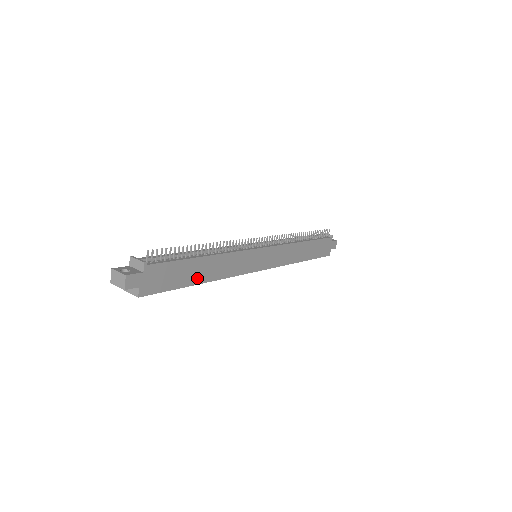
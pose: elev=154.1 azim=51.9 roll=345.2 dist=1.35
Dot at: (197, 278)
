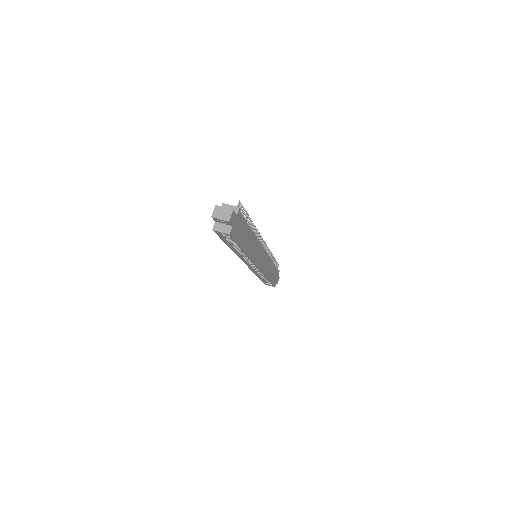
Dot at: (245, 245)
